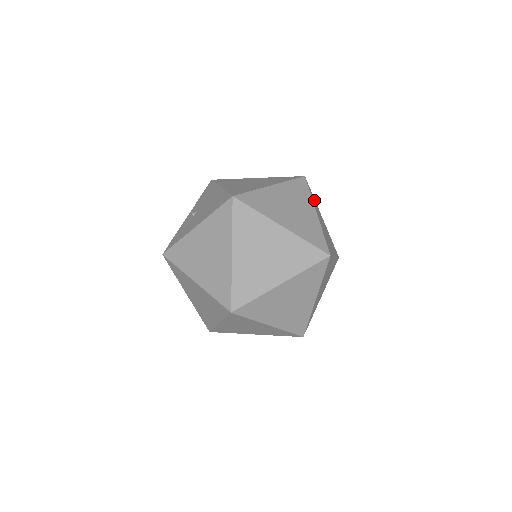
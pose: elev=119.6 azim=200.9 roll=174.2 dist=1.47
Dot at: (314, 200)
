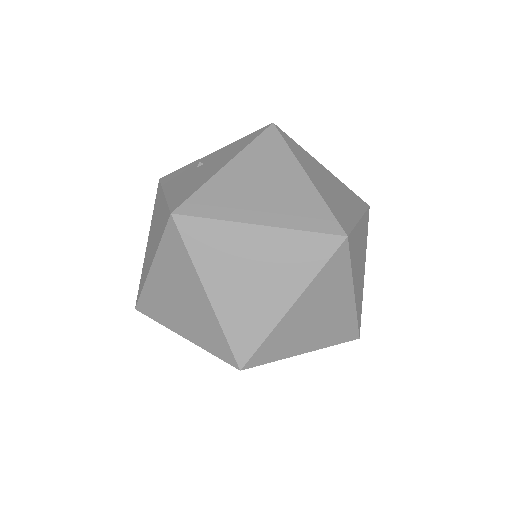
Dot at: (340, 273)
